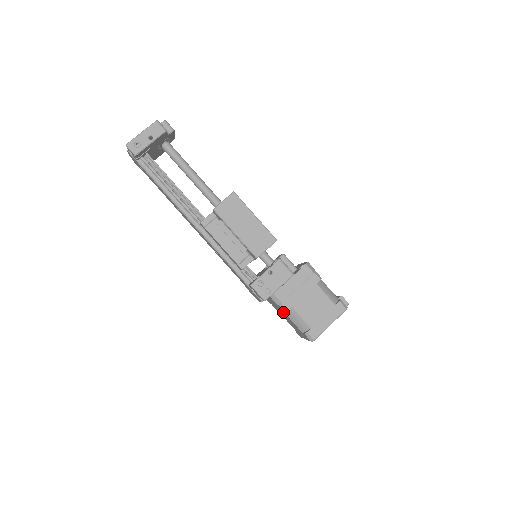
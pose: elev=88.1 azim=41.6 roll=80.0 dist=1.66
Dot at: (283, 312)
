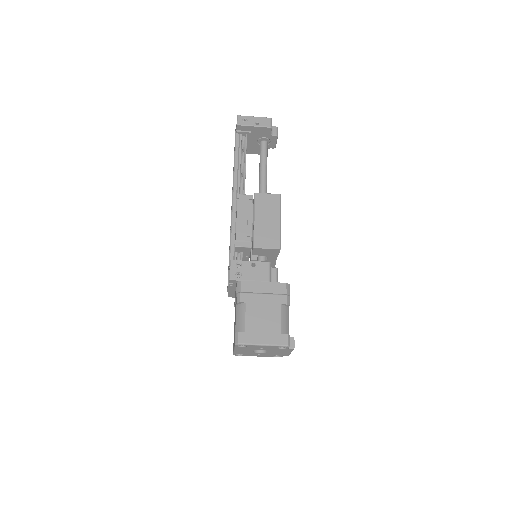
Dot at: (236, 306)
